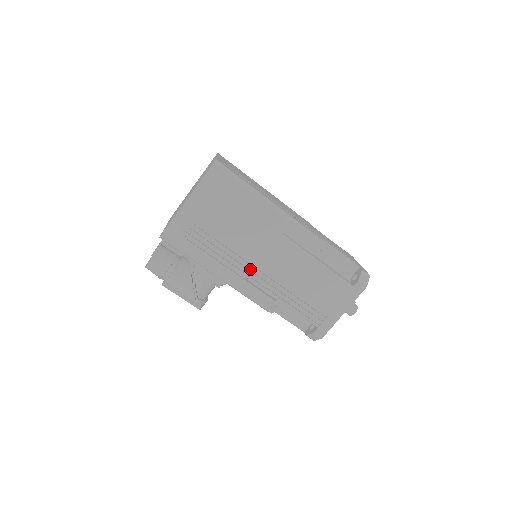
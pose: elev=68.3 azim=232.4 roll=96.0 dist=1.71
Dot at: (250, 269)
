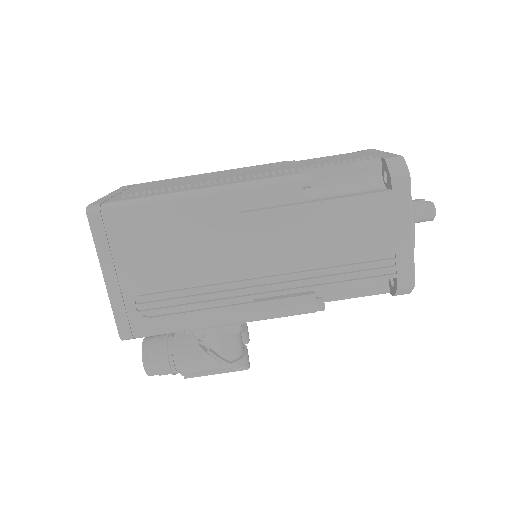
Dot at: (248, 285)
